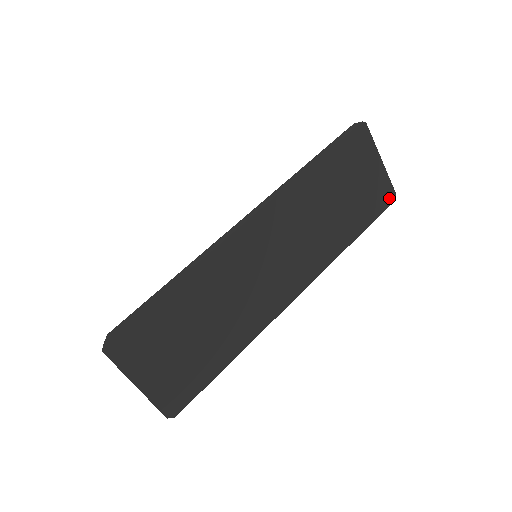
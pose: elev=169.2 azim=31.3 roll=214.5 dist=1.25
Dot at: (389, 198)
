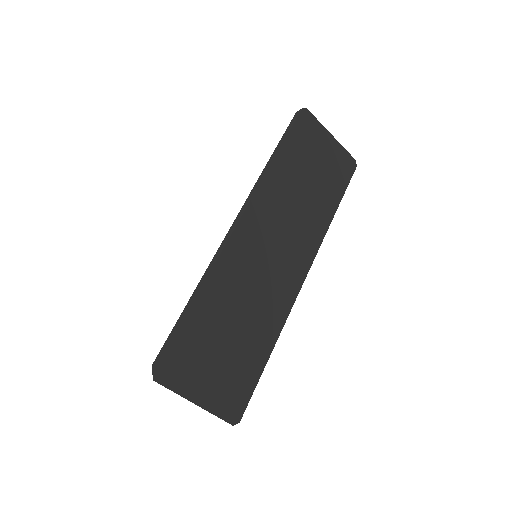
Dot at: (351, 166)
